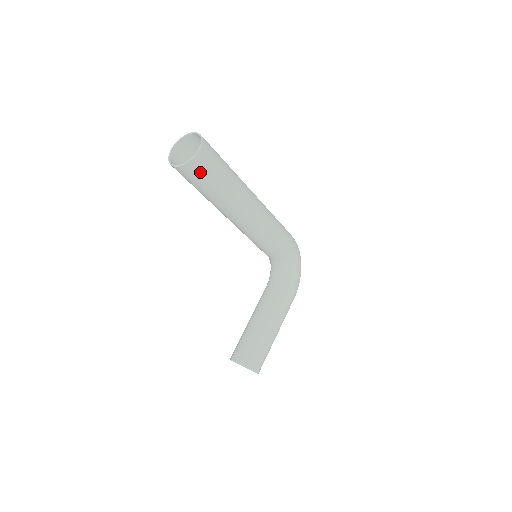
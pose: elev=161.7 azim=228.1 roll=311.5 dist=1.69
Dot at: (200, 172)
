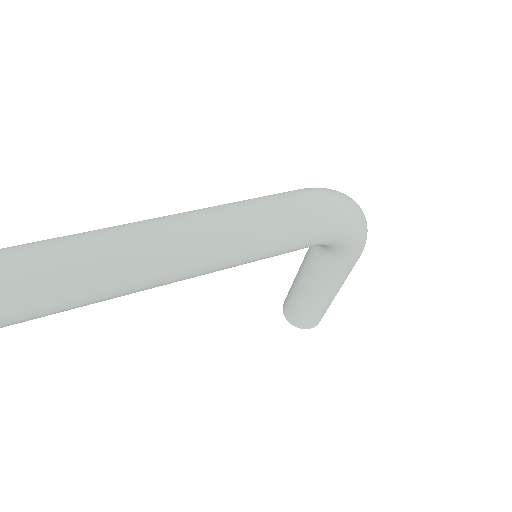
Dot at: (33, 318)
